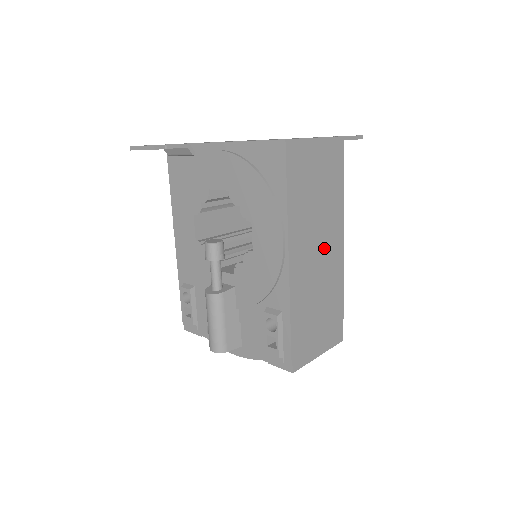
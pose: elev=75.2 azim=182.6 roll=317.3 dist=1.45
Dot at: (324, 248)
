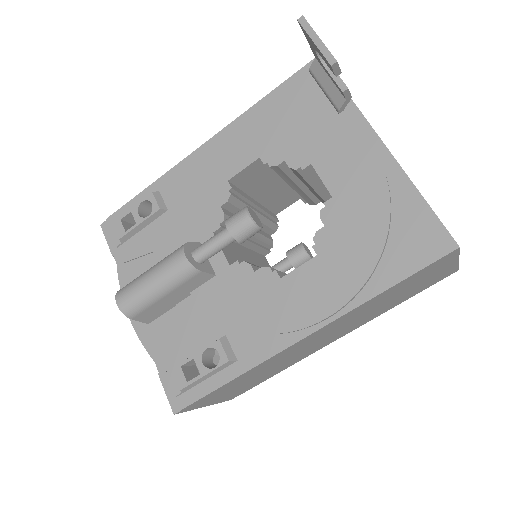
Dot at: (329, 337)
